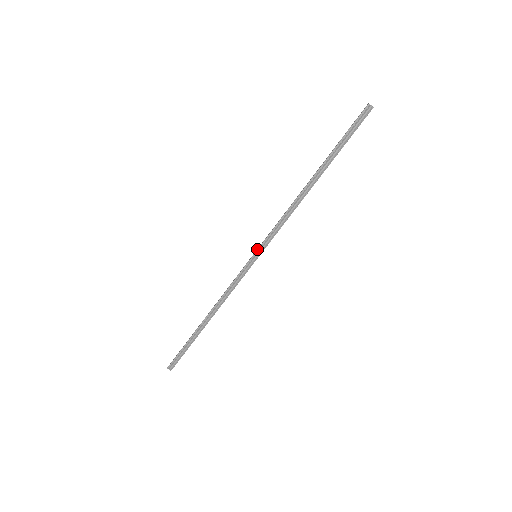
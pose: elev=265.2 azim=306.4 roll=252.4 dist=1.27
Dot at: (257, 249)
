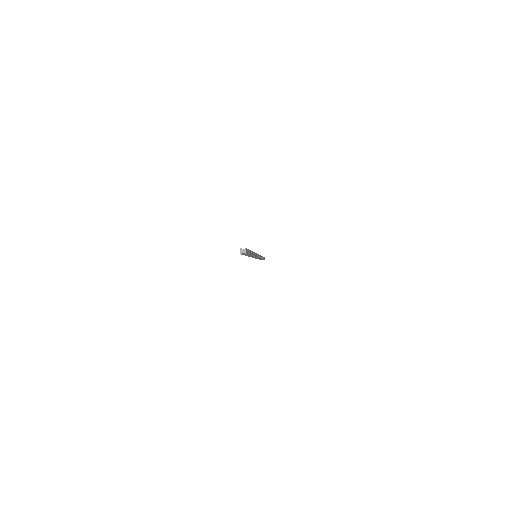
Dot at: occluded
